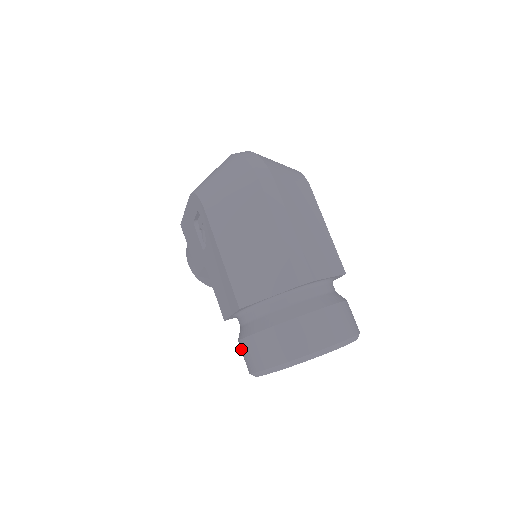
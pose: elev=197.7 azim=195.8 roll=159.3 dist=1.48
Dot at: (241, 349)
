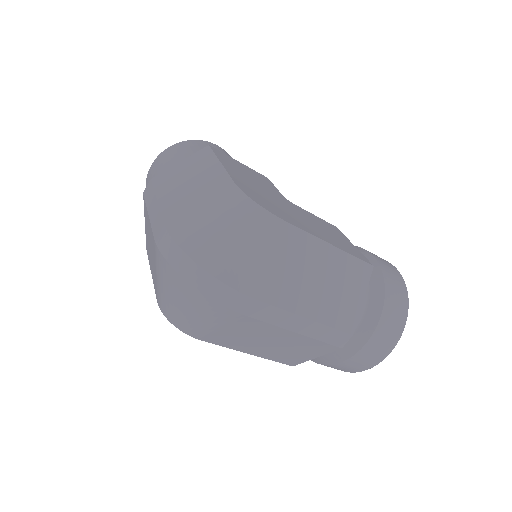
Dot at: occluded
